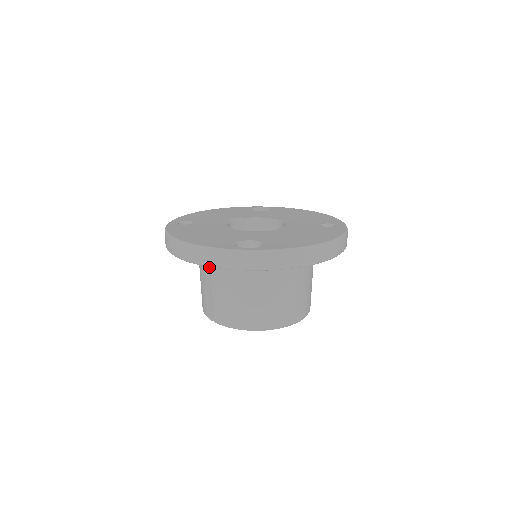
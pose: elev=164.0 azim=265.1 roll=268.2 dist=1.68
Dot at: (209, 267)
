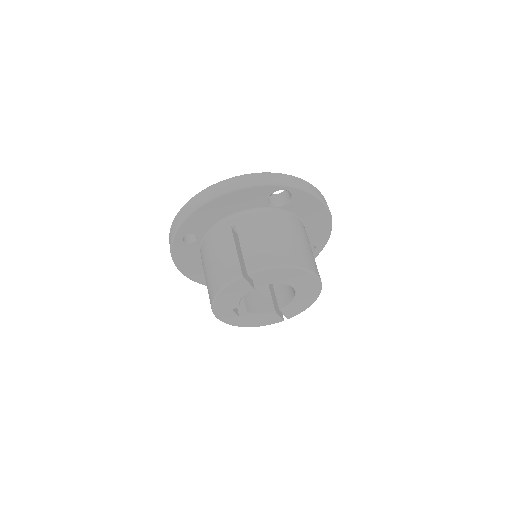
Dot at: (232, 229)
